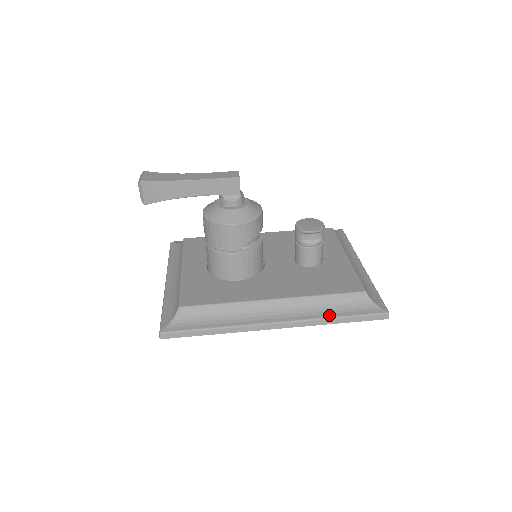
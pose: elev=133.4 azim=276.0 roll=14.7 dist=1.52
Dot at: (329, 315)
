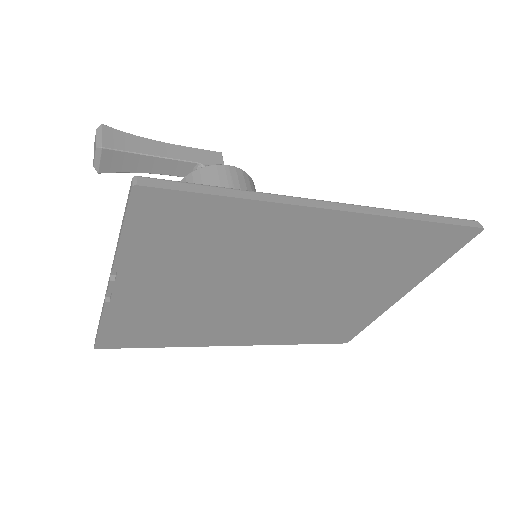
Dot at: occluded
